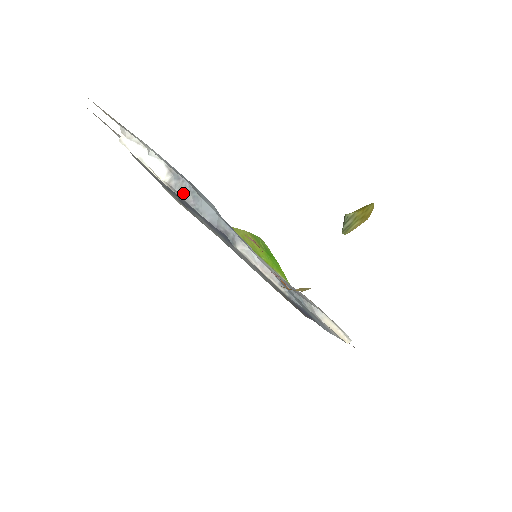
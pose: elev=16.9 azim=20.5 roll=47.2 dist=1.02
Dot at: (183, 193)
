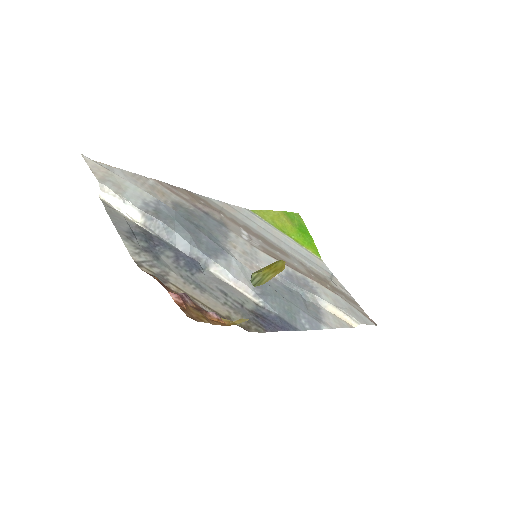
Dot at: (157, 230)
